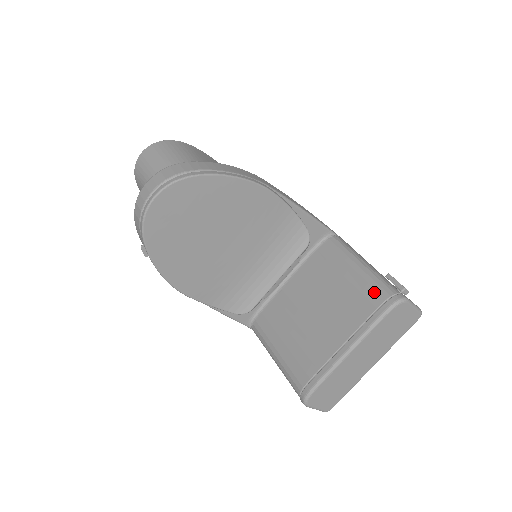
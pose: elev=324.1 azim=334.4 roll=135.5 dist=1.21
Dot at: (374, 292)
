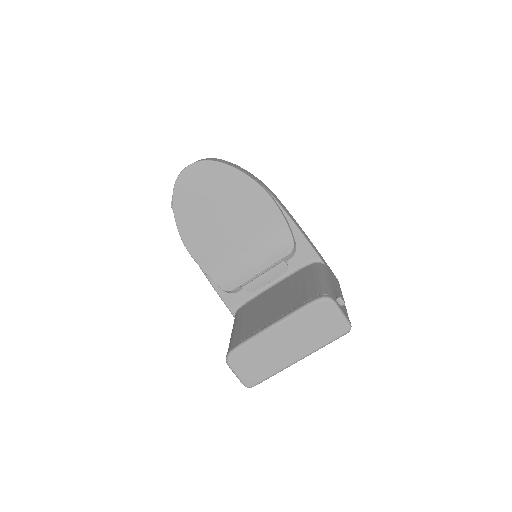
Dot at: (314, 291)
